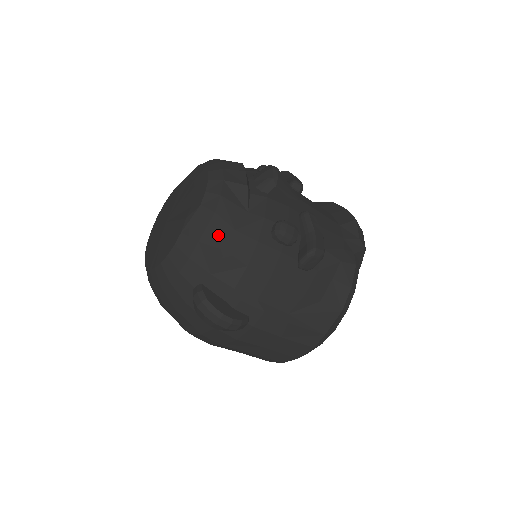
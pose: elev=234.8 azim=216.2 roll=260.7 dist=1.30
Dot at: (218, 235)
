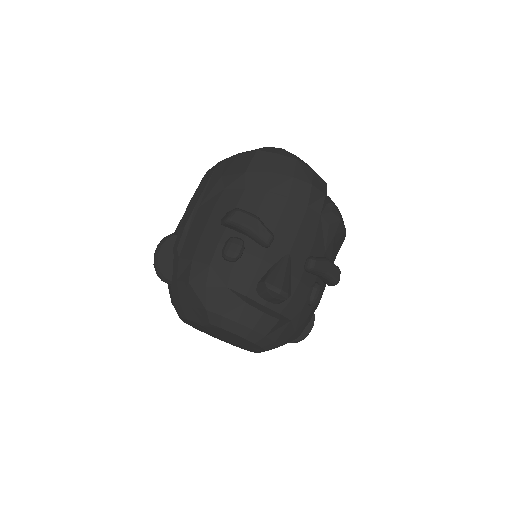
Dot at: occluded
